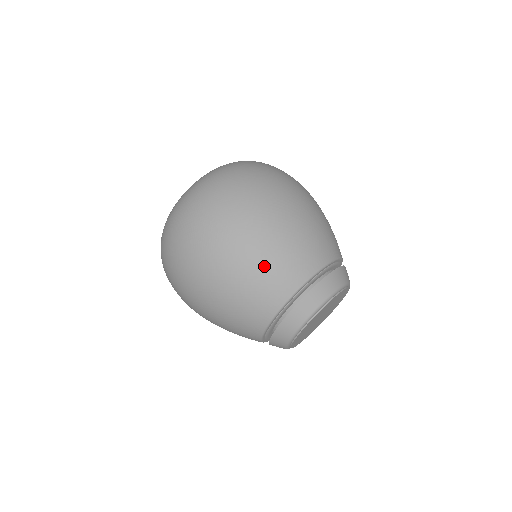
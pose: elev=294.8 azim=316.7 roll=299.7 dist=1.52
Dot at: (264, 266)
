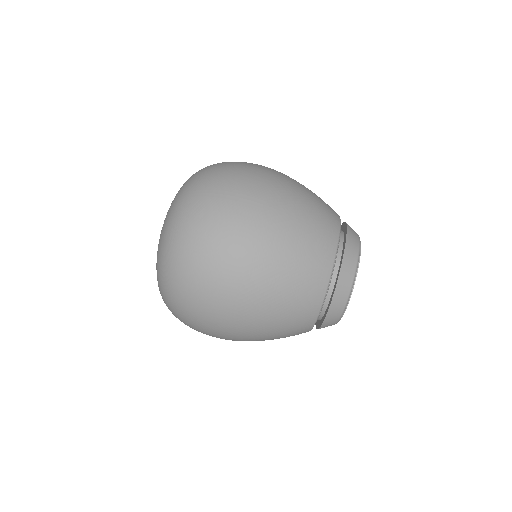
Dot at: (277, 329)
